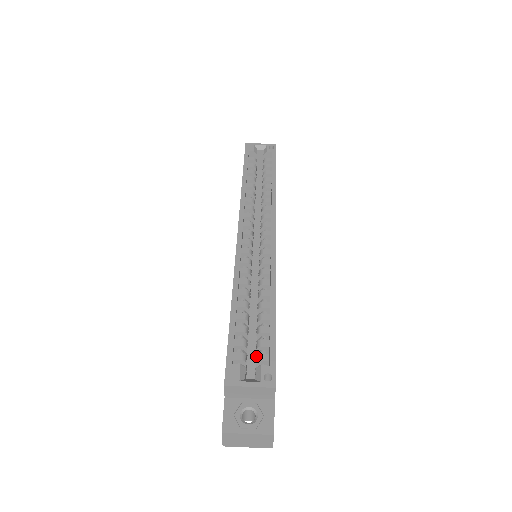
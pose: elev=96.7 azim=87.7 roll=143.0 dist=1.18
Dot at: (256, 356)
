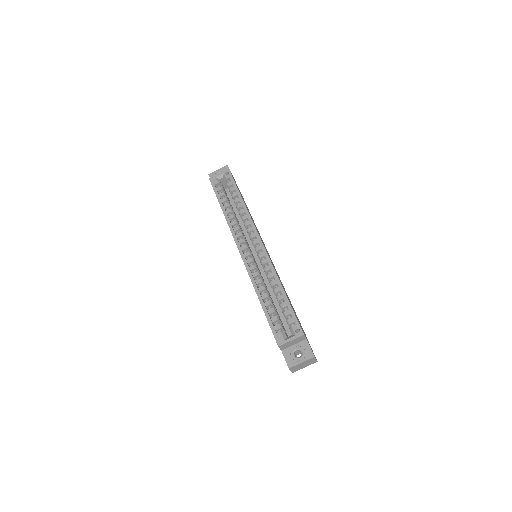
Dot at: occluded
